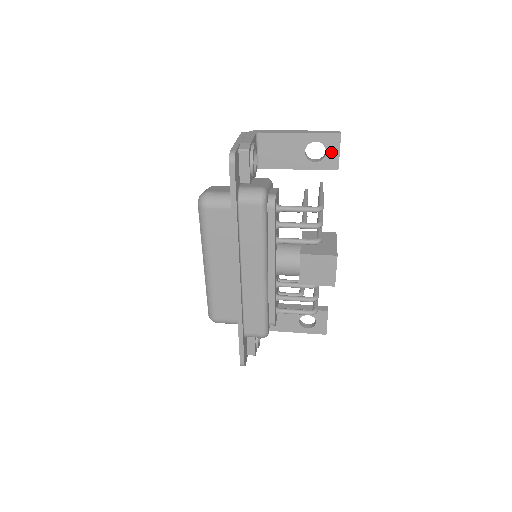
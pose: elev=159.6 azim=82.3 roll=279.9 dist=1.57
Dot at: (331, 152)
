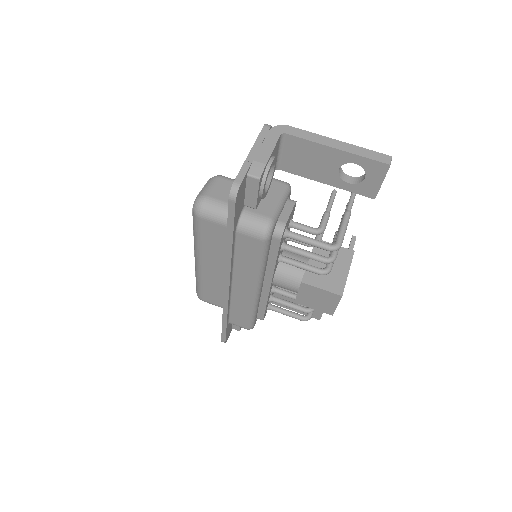
Dot at: (372, 179)
